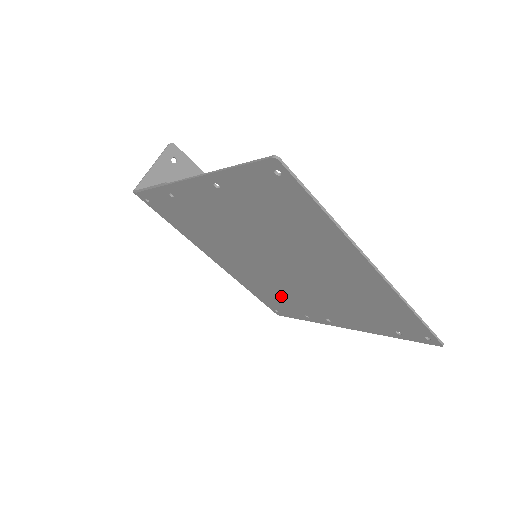
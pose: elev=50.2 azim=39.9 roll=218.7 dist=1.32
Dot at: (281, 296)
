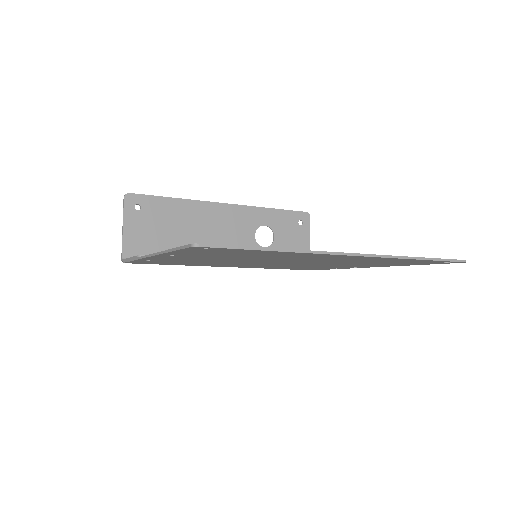
Dot at: (301, 267)
